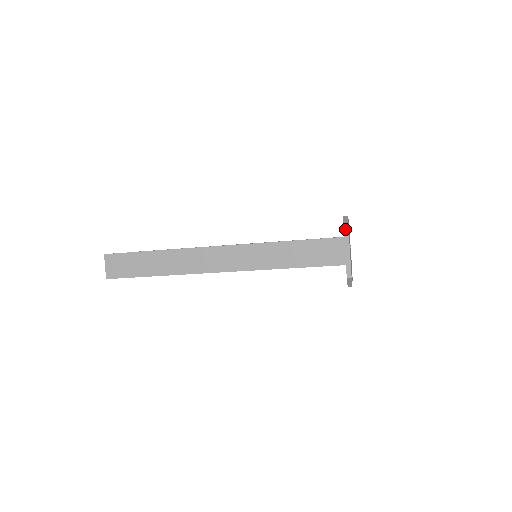
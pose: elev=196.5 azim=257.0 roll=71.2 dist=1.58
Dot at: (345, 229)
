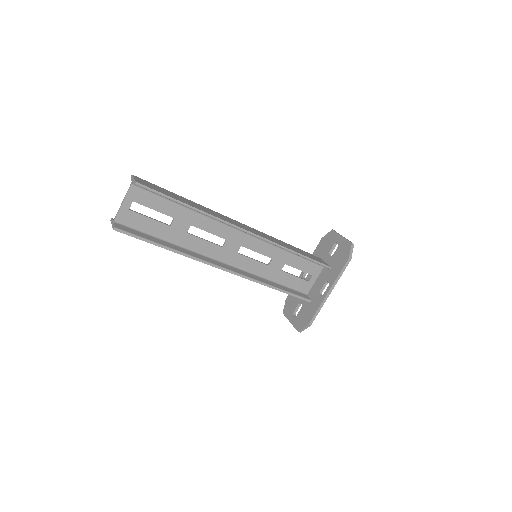
Dot at: (334, 230)
